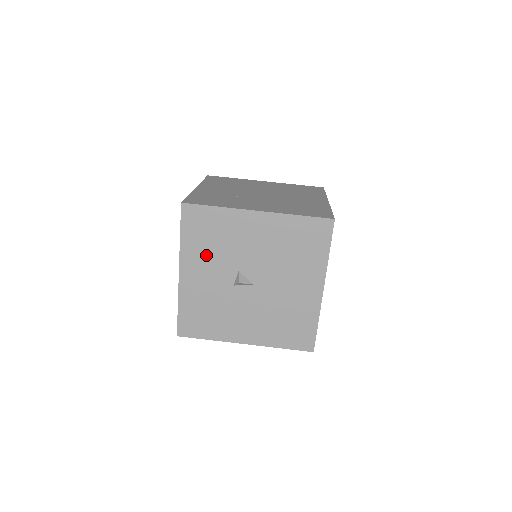
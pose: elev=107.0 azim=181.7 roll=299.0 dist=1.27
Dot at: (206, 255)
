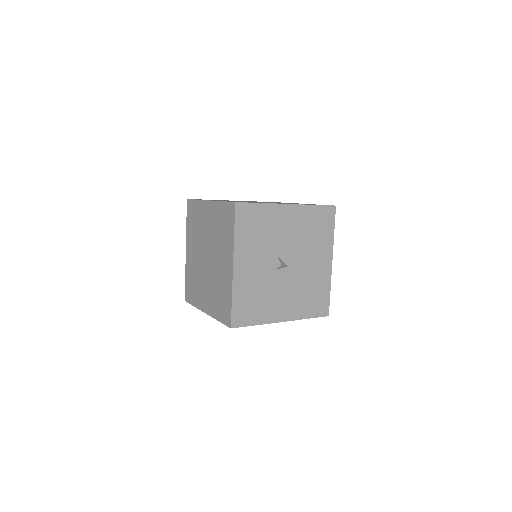
Dot at: (254, 246)
